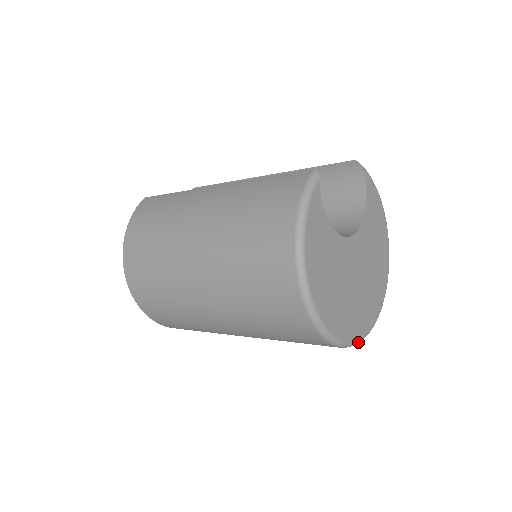
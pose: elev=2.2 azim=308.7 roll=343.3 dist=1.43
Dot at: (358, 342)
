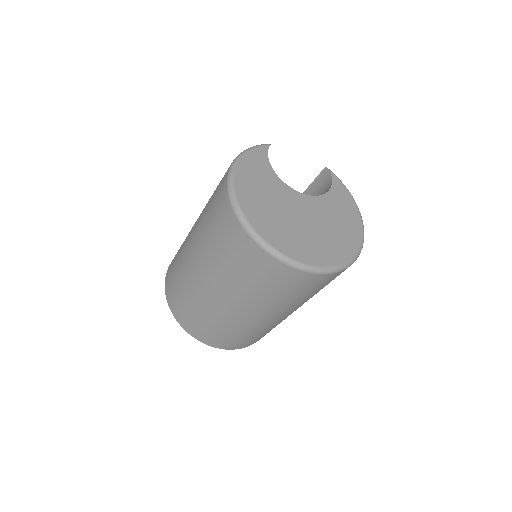
Dot at: (290, 261)
